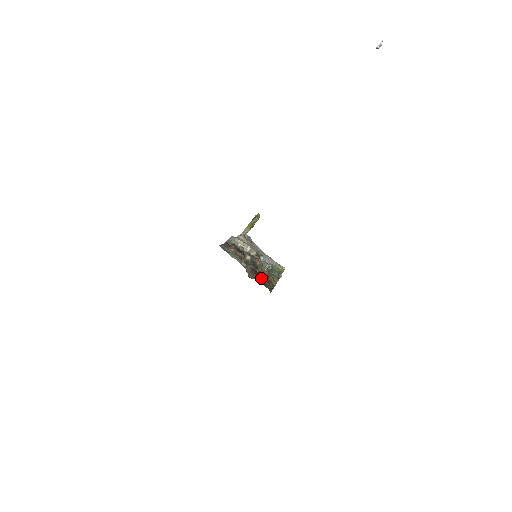
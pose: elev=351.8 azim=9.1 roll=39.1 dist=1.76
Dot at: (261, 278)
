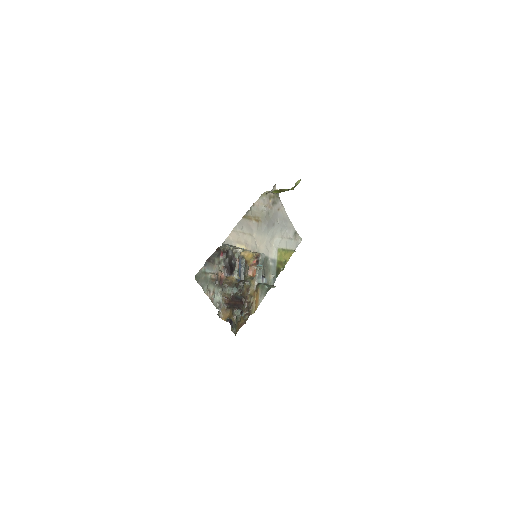
Dot at: (235, 312)
